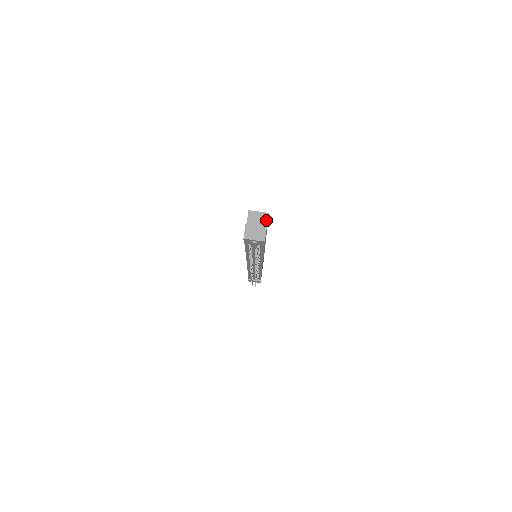
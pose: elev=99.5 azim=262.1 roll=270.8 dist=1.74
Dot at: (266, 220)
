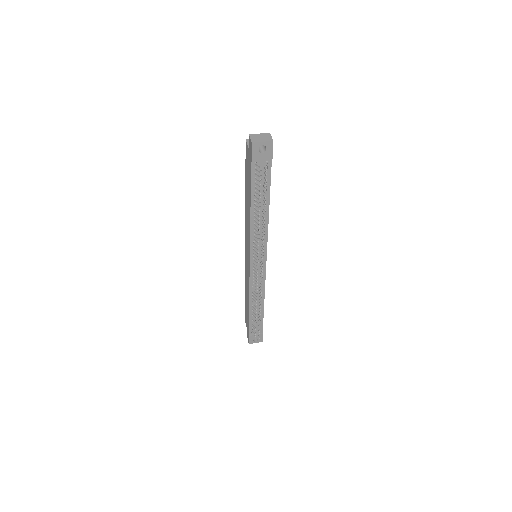
Dot at: occluded
